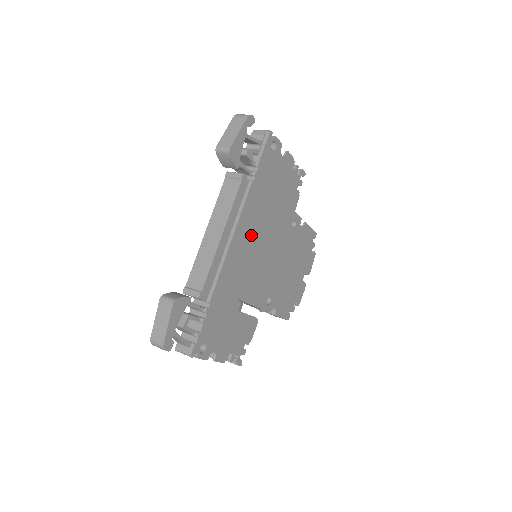
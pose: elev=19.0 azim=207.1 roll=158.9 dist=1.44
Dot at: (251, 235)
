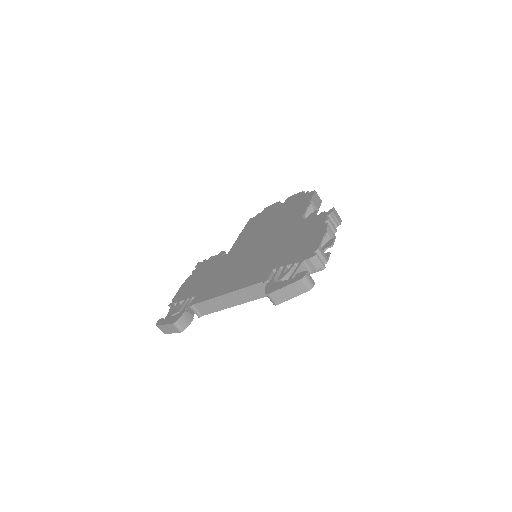
Dot at: occluded
